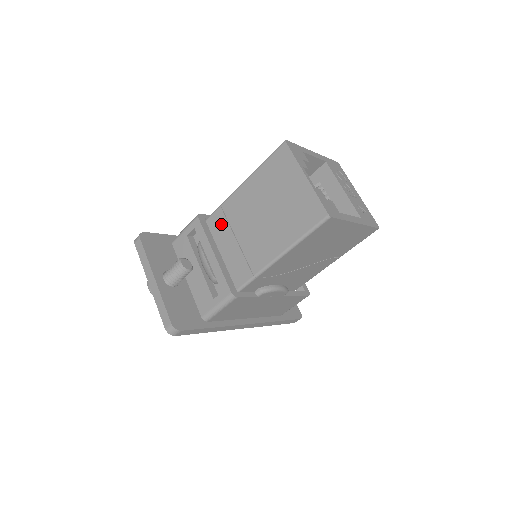
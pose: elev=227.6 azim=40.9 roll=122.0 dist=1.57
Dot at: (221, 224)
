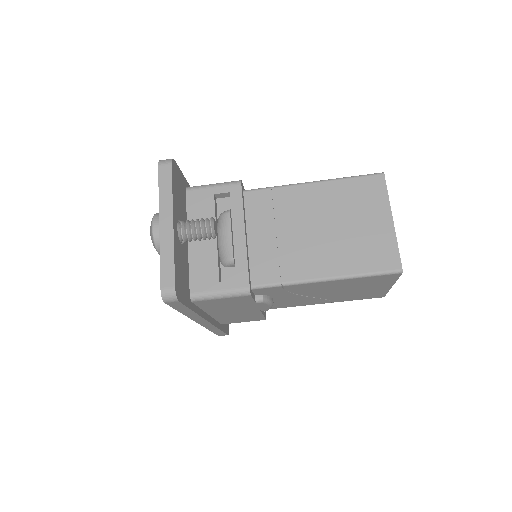
Dot at: (263, 207)
